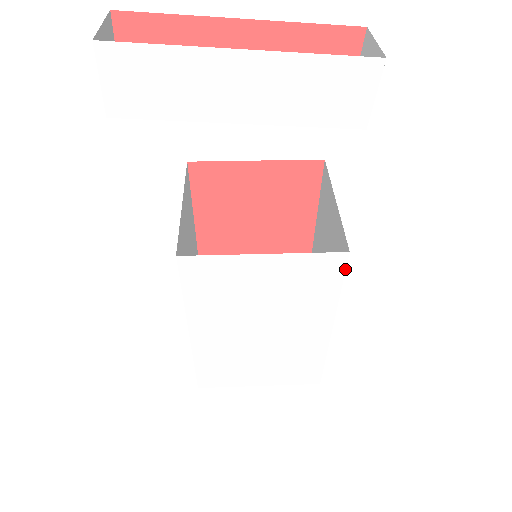
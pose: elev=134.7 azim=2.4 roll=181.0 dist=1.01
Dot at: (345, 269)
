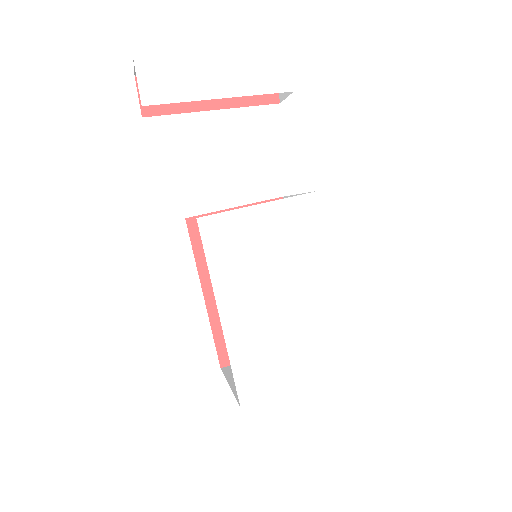
Dot at: (322, 209)
